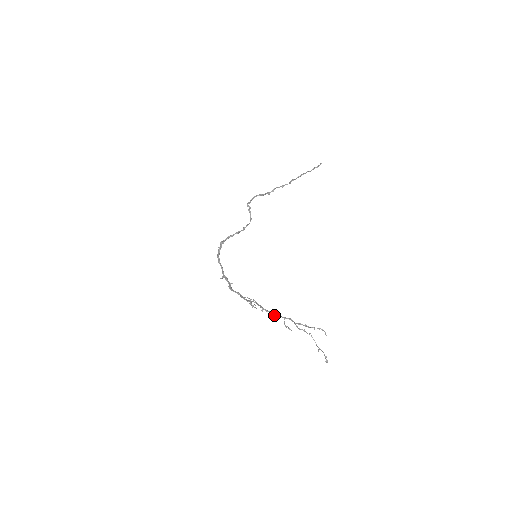
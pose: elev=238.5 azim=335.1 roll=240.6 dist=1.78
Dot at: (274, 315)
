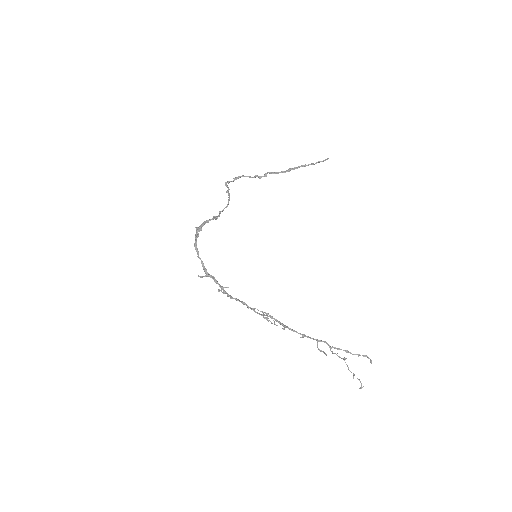
Dot at: (302, 335)
